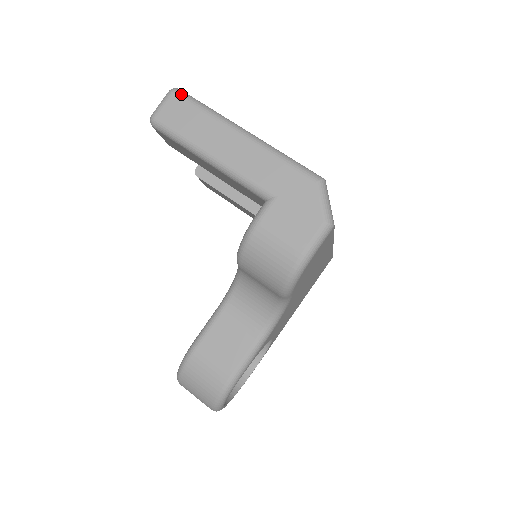
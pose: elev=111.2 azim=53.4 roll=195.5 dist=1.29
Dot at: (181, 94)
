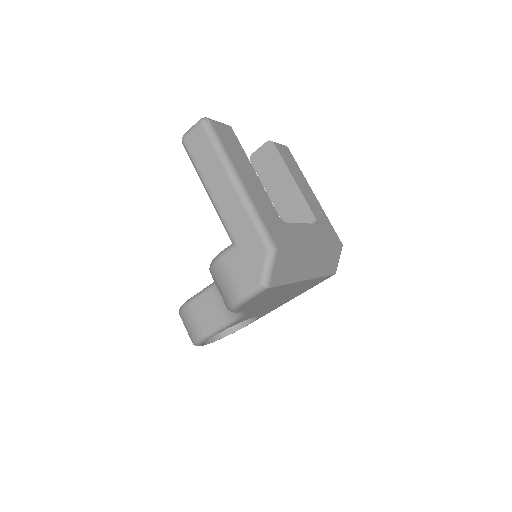
Dot at: (206, 127)
